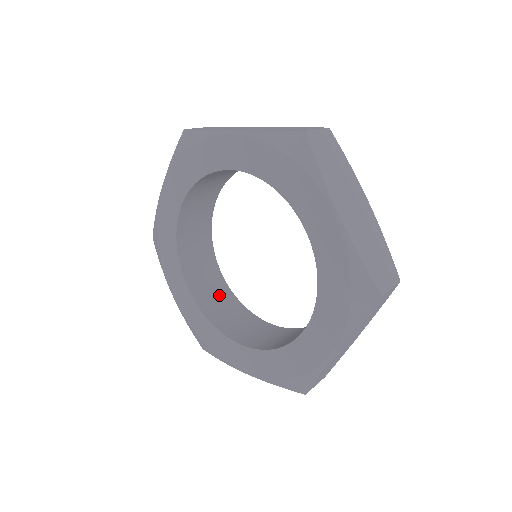
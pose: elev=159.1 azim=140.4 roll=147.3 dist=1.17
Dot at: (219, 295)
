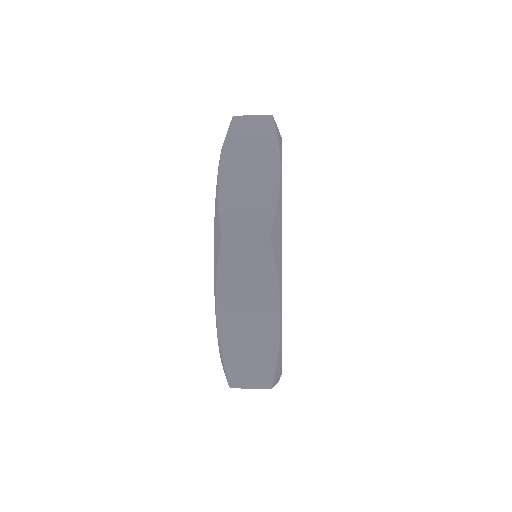
Dot at: occluded
